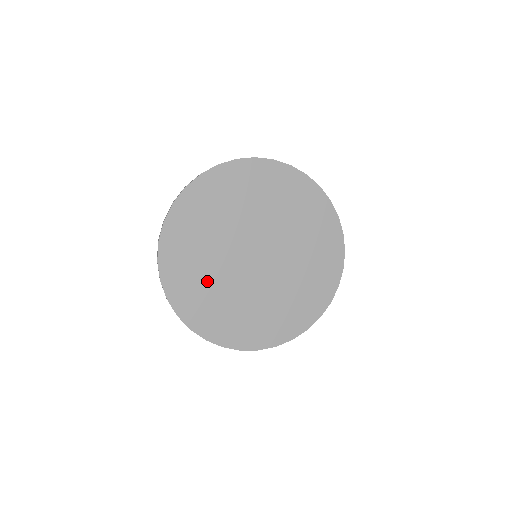
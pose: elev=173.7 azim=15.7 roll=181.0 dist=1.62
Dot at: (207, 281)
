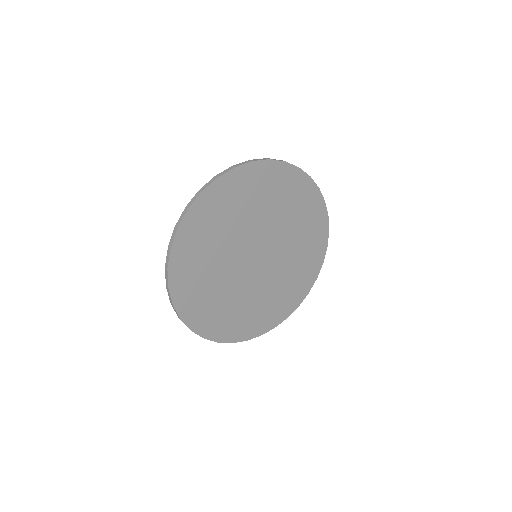
Dot at: (221, 299)
